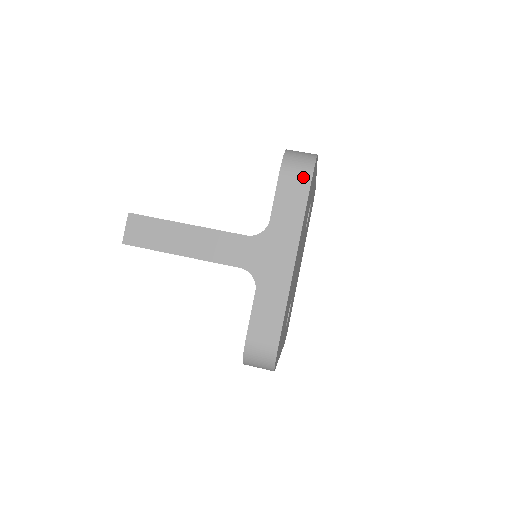
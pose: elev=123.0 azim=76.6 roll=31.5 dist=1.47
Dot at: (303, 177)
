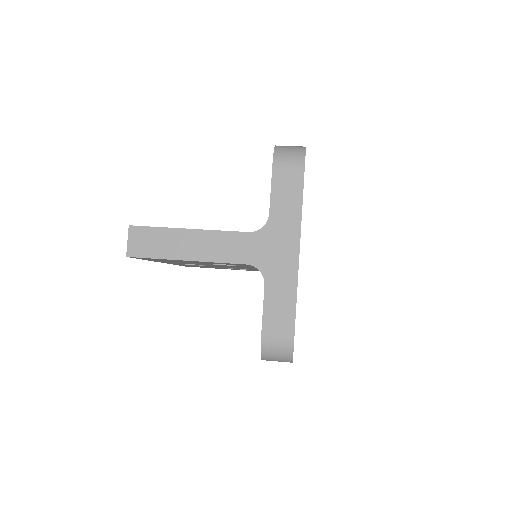
Dot at: (296, 169)
